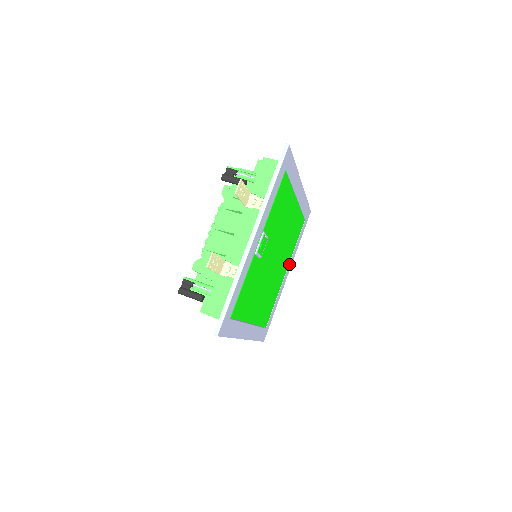
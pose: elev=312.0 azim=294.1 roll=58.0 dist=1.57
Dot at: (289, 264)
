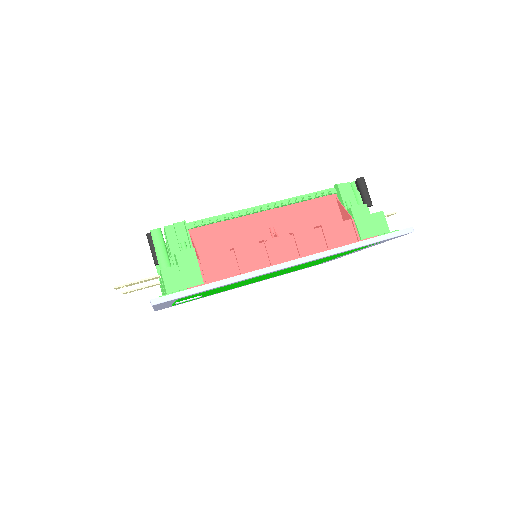
Dot at: occluded
